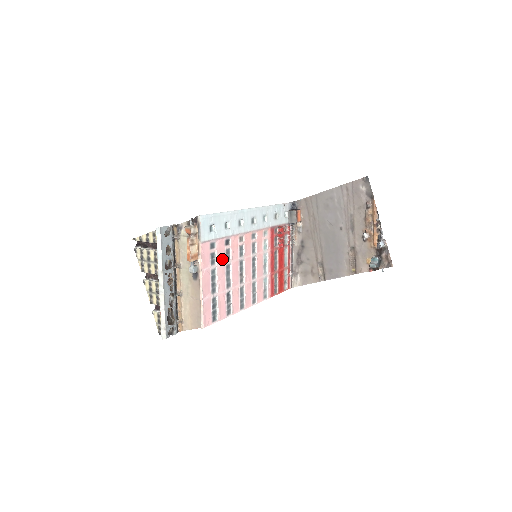
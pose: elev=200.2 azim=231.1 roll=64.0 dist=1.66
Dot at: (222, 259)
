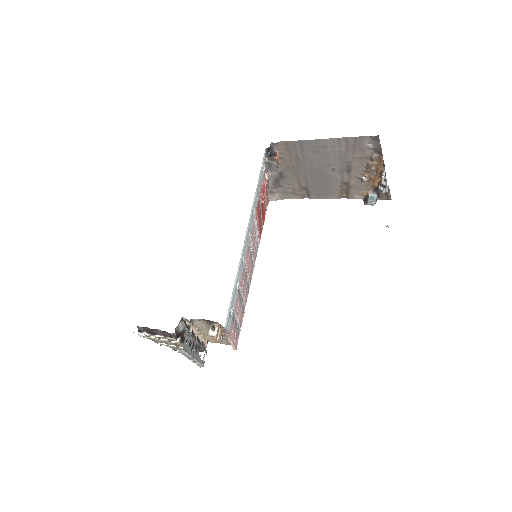
Dot at: (237, 304)
